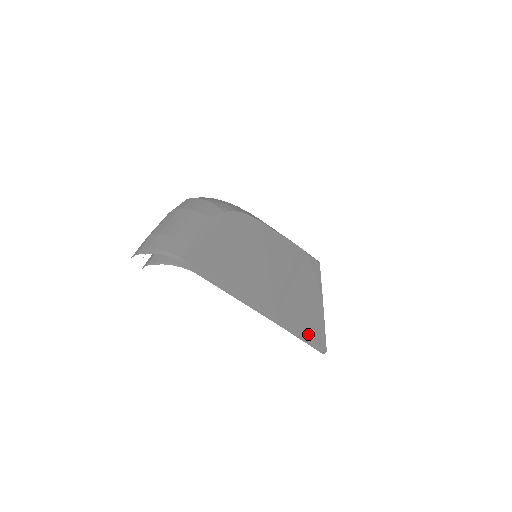
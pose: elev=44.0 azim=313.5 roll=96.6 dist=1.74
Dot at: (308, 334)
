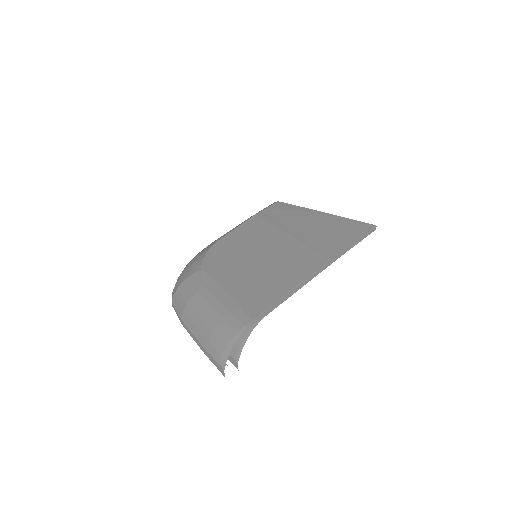
Dot at: (354, 235)
